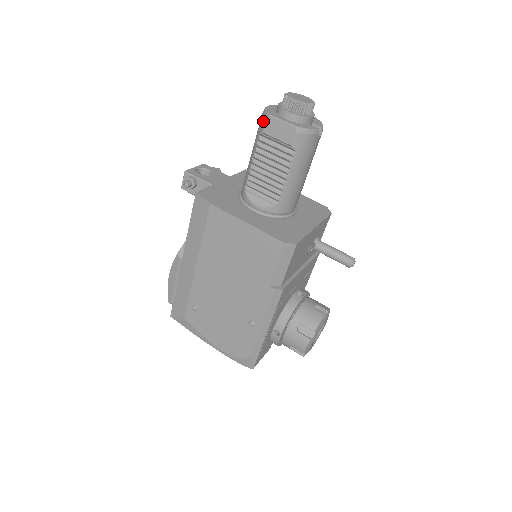
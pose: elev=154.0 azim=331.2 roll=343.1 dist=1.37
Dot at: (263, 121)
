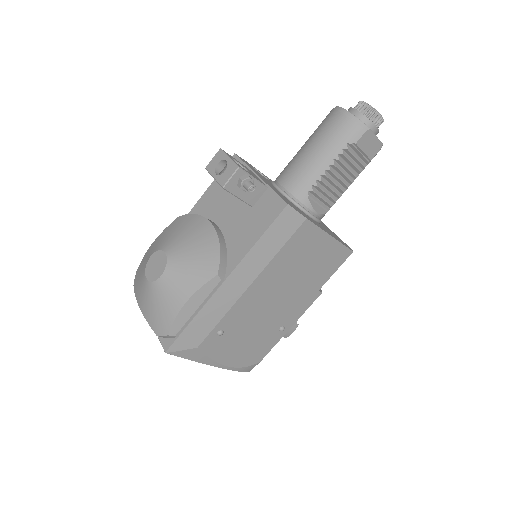
Dot at: (359, 132)
